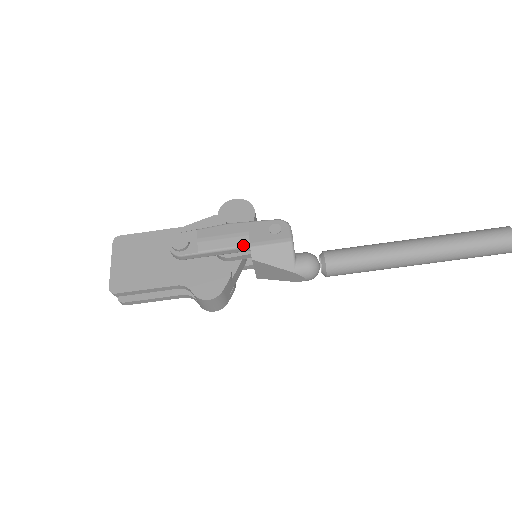
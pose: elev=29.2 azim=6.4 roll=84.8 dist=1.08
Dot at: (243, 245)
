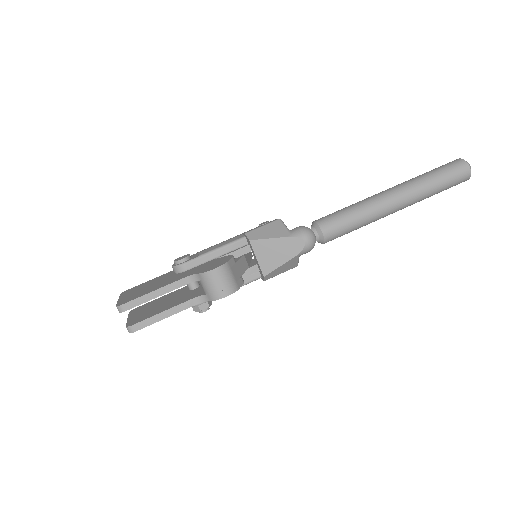
Dot at: (239, 238)
